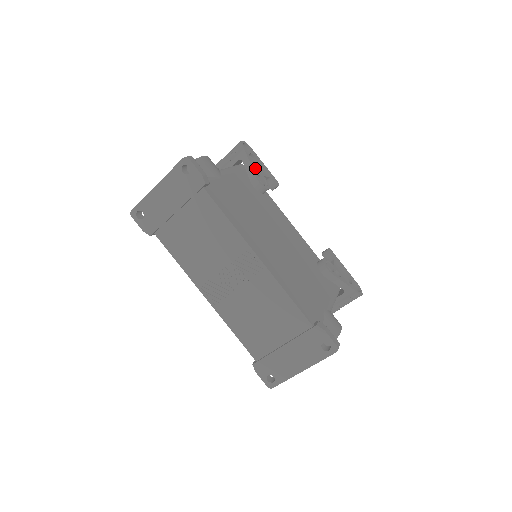
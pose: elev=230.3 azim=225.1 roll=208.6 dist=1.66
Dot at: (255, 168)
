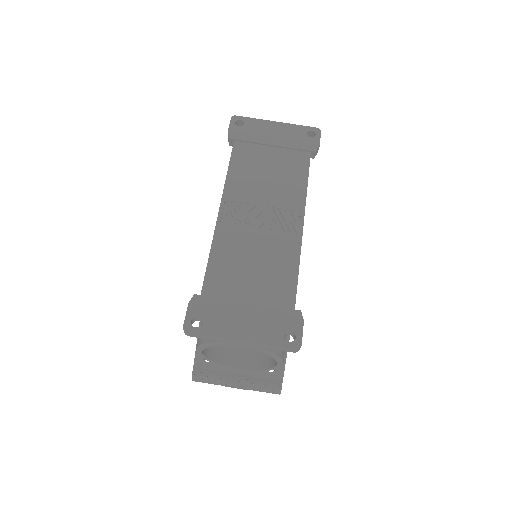
Dot at: occluded
